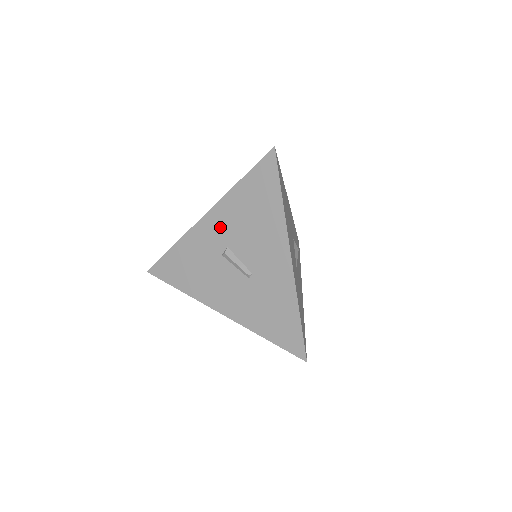
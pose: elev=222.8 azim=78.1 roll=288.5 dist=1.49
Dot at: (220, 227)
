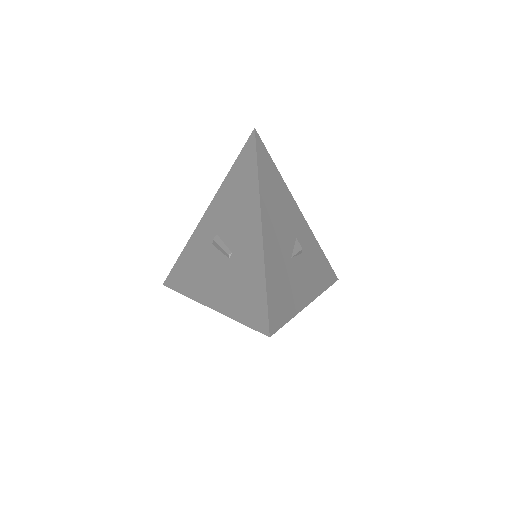
Dot at: (214, 218)
